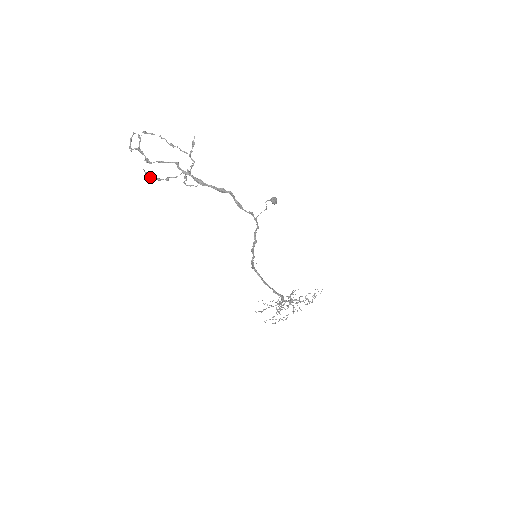
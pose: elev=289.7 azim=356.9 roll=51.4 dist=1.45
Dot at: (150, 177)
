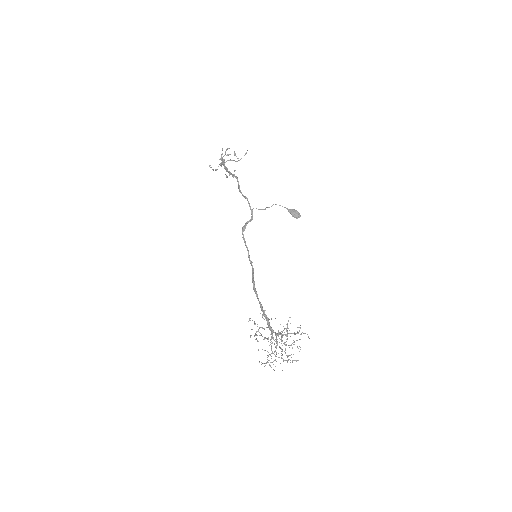
Dot at: occluded
